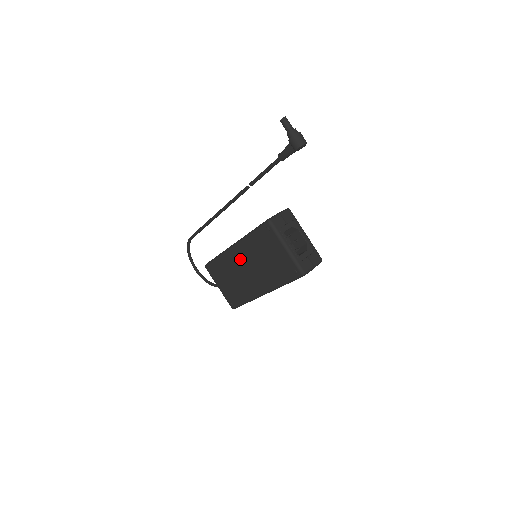
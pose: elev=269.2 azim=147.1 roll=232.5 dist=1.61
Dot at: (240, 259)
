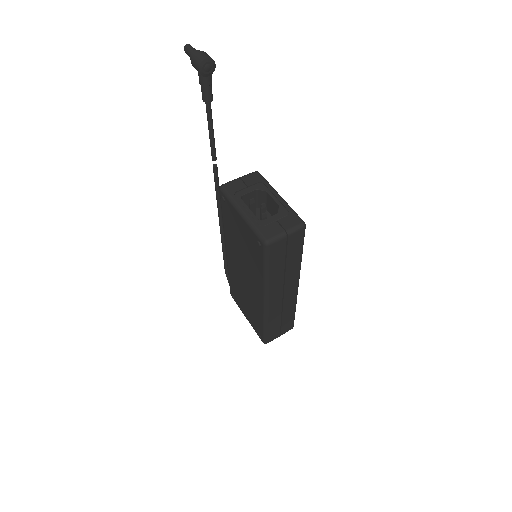
Dot at: (234, 262)
